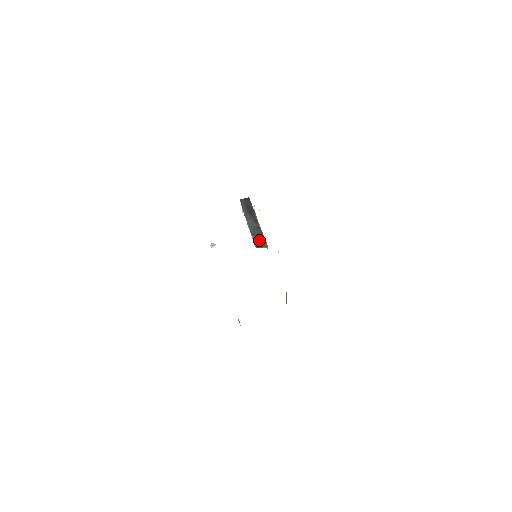
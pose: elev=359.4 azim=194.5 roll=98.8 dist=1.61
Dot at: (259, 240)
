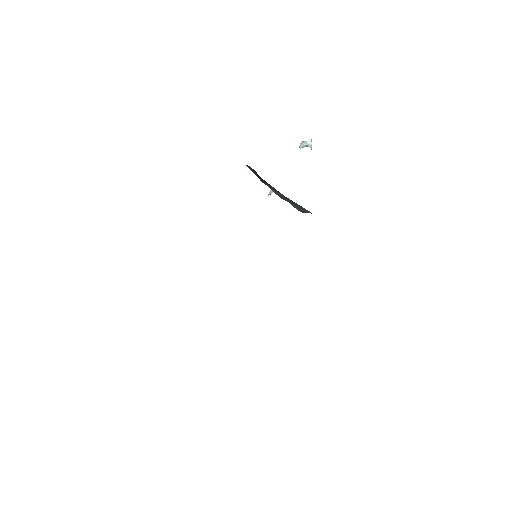
Dot at: (298, 207)
